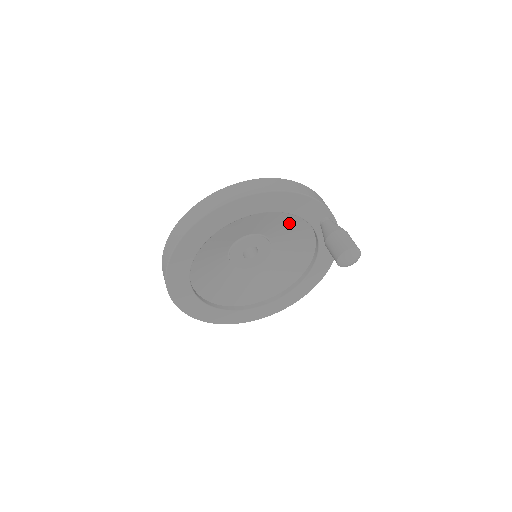
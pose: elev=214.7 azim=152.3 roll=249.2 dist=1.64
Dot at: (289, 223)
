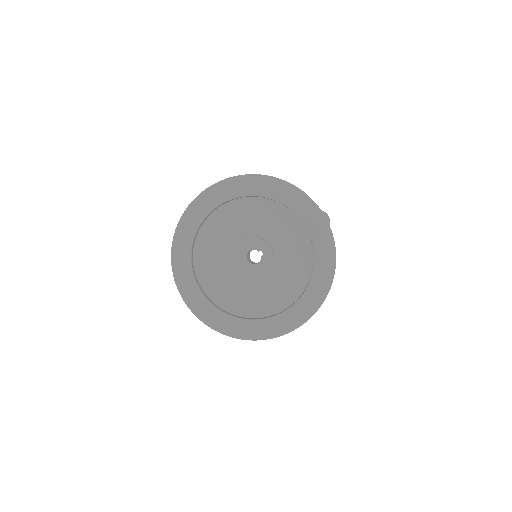
Dot at: (287, 225)
